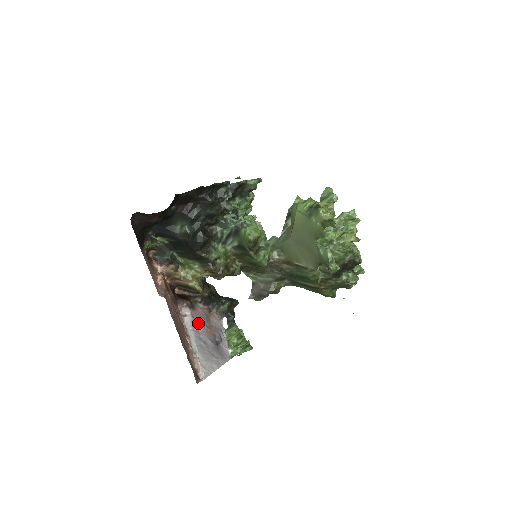
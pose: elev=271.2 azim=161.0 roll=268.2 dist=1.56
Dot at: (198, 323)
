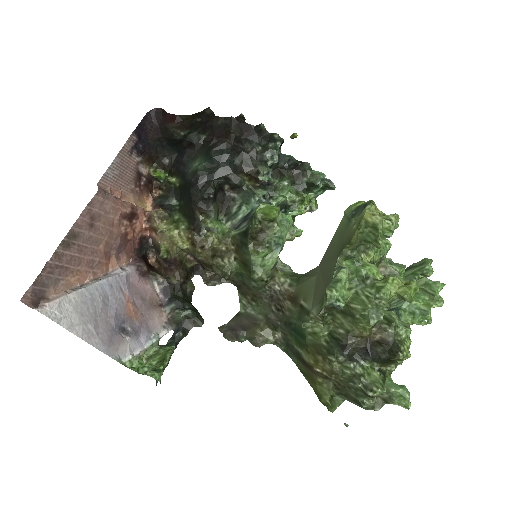
Dot at: (126, 287)
